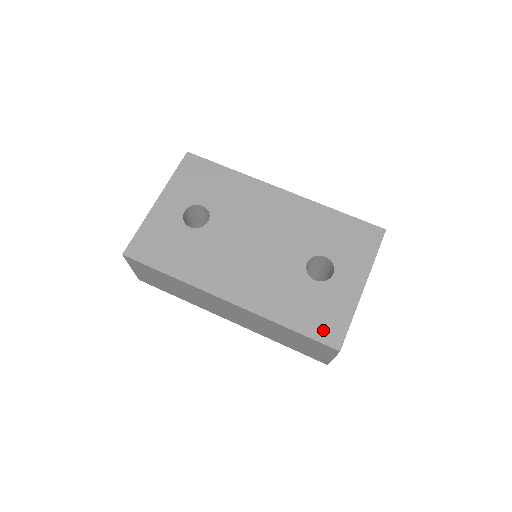
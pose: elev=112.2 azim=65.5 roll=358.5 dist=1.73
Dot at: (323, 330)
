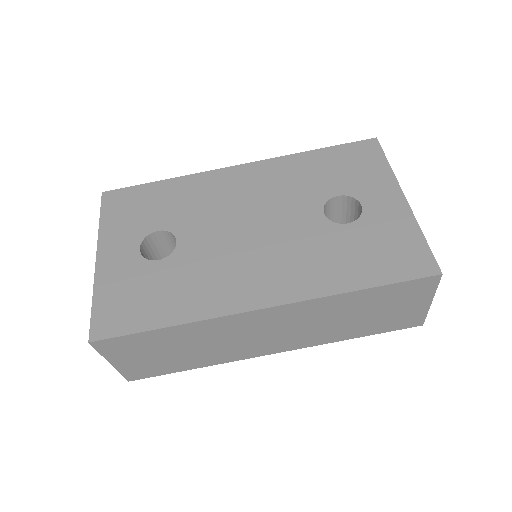
Dot at: (403, 265)
